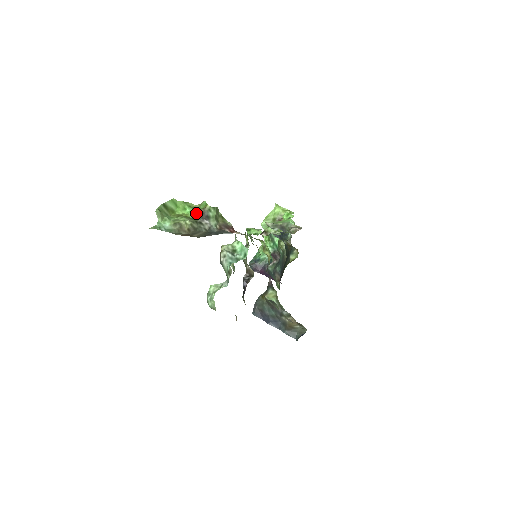
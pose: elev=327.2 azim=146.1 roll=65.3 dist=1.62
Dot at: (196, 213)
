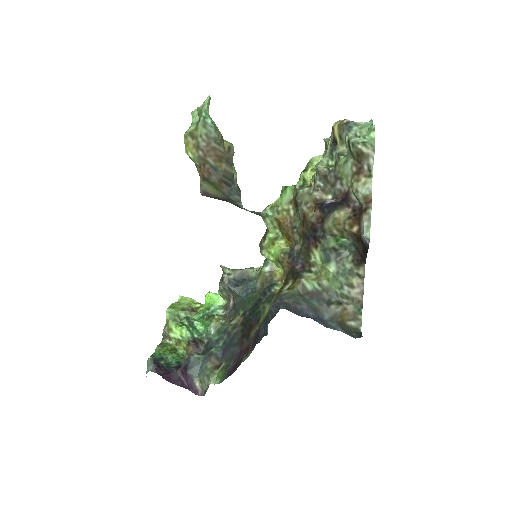
Dot at: occluded
